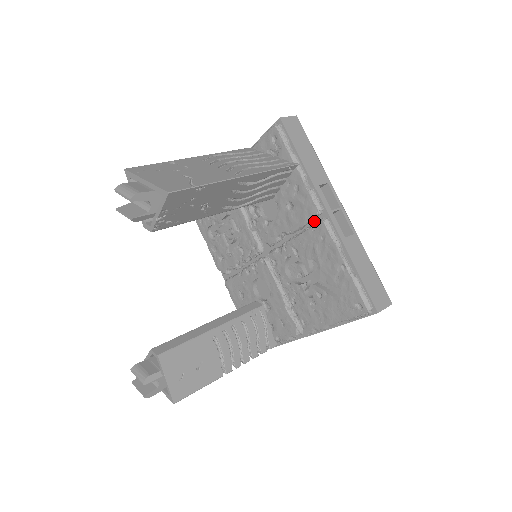
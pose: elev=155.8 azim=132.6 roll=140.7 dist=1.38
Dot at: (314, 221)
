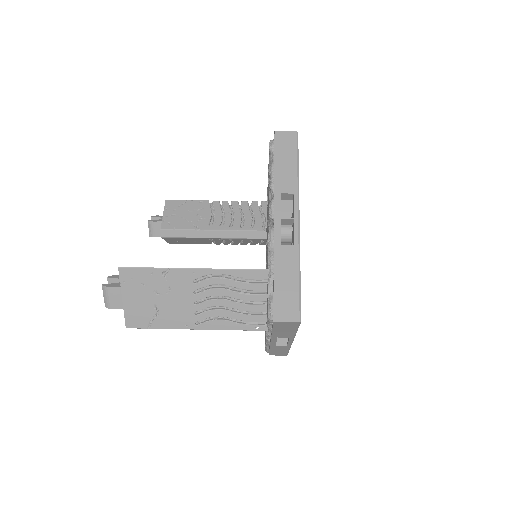
Dot at: occluded
